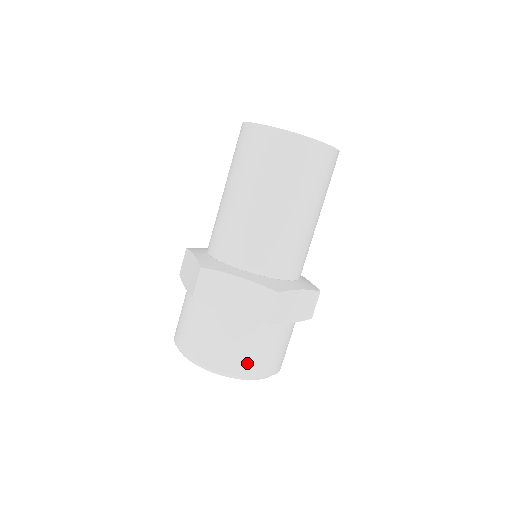
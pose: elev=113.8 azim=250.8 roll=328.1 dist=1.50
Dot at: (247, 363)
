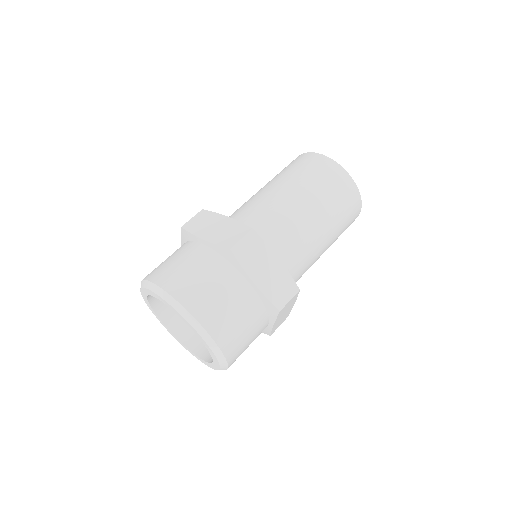
Dot at: (190, 290)
